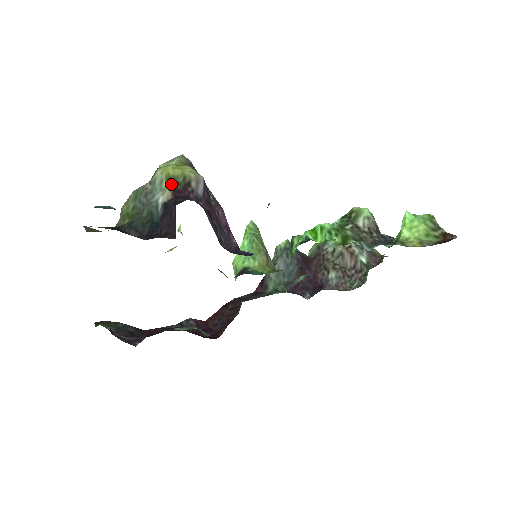
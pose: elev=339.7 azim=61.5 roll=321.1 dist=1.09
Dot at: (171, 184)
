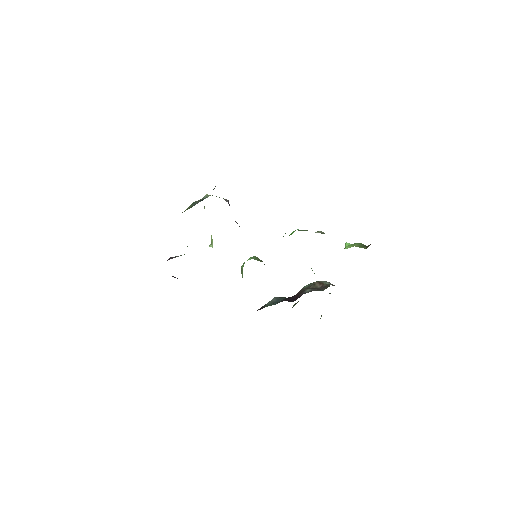
Dot at: occluded
